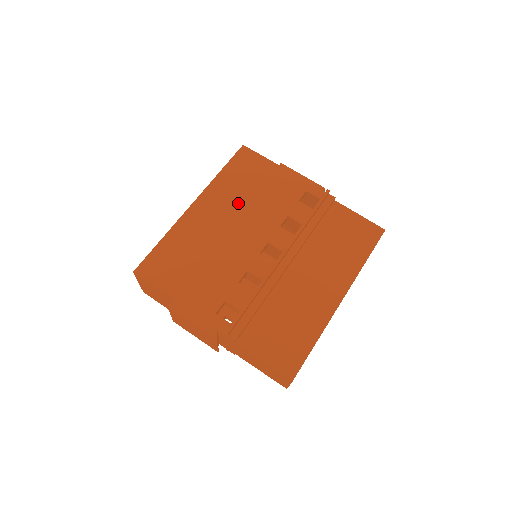
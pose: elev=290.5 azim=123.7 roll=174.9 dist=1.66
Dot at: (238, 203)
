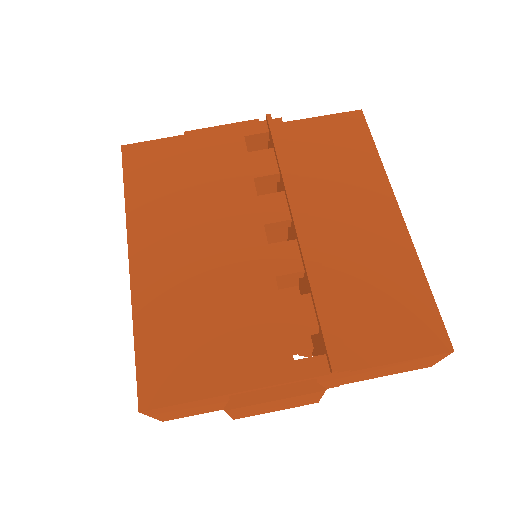
Dot at: (183, 212)
